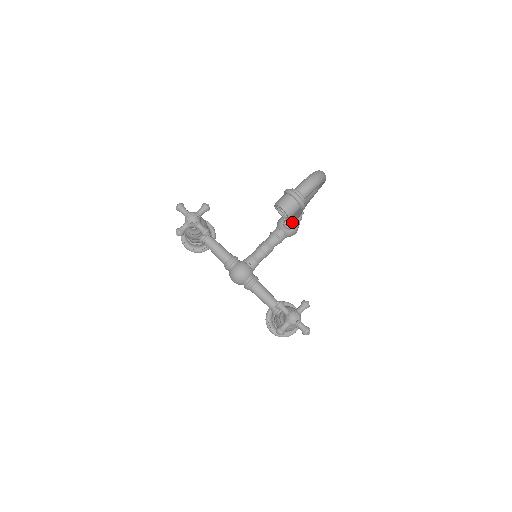
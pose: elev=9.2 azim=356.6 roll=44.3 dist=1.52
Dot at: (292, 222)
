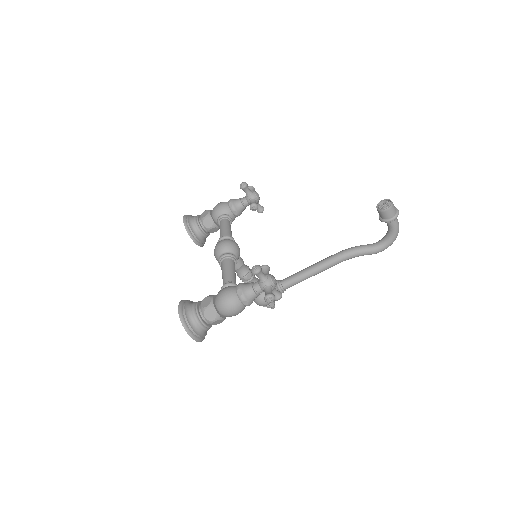
Dot at: (294, 279)
